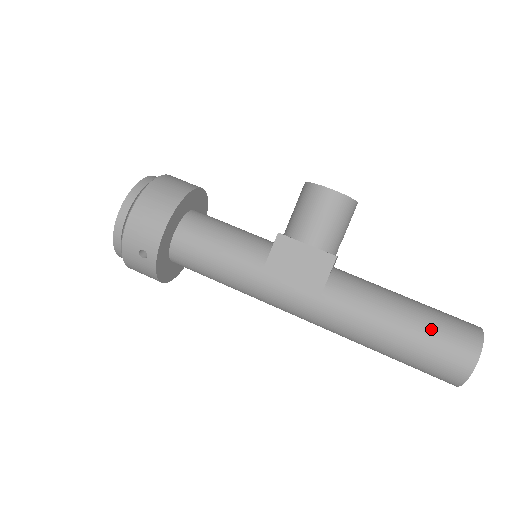
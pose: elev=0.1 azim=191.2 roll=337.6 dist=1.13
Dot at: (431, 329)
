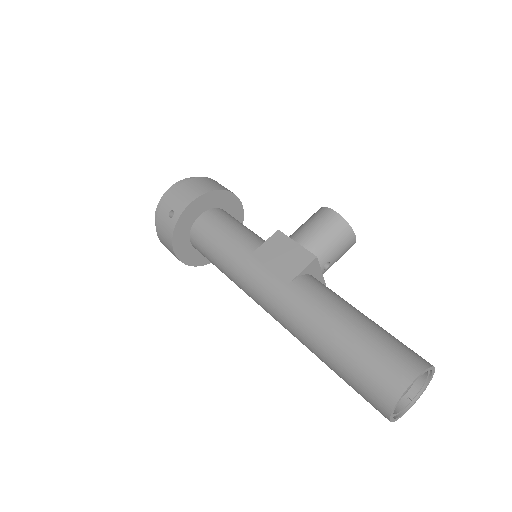
Dot at: (378, 338)
